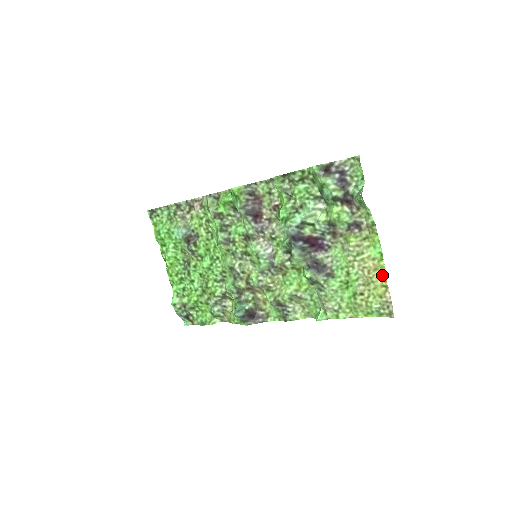
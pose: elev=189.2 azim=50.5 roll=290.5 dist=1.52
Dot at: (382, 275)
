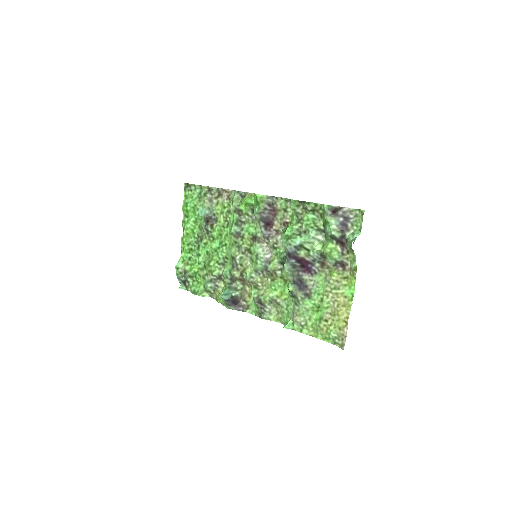
Dot at: (347, 312)
